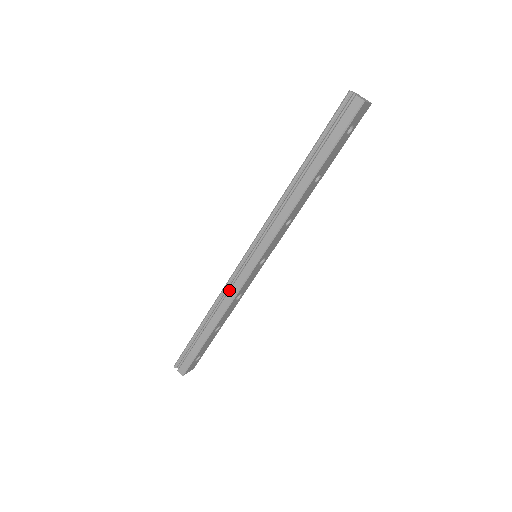
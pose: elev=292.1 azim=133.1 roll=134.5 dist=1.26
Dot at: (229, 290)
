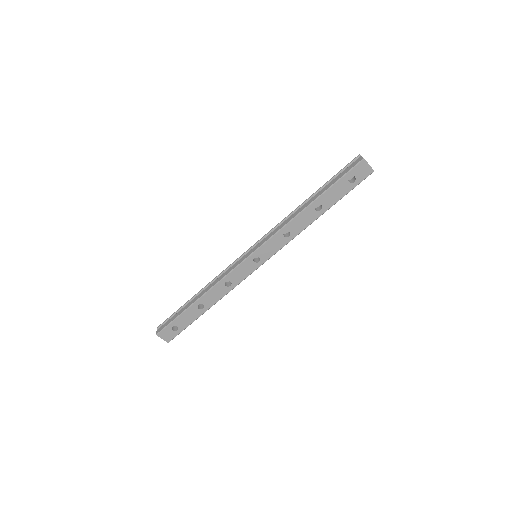
Dot at: (225, 272)
